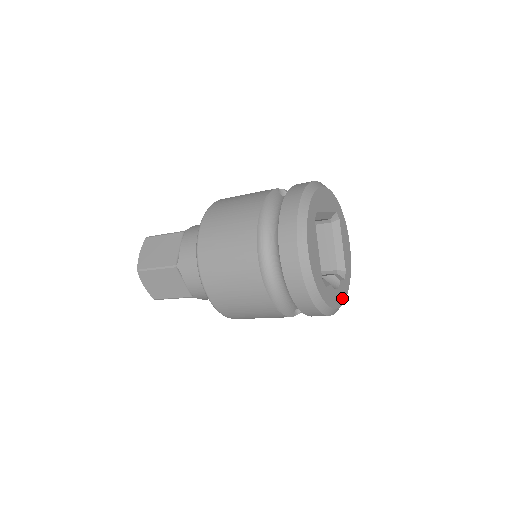
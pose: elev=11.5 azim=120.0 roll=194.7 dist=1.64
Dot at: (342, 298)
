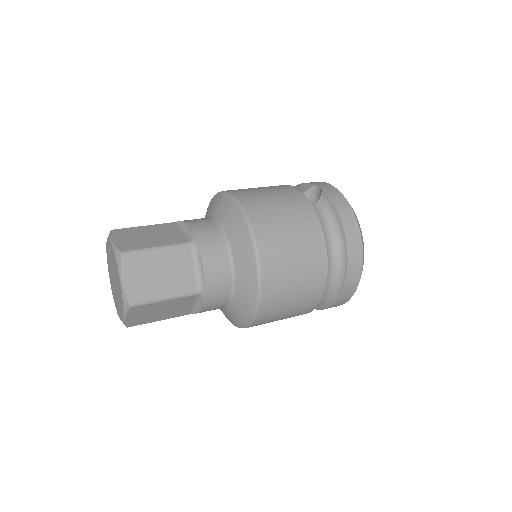
Dot at: occluded
